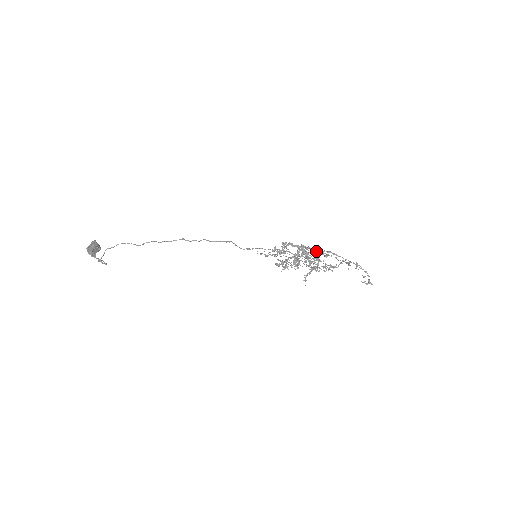
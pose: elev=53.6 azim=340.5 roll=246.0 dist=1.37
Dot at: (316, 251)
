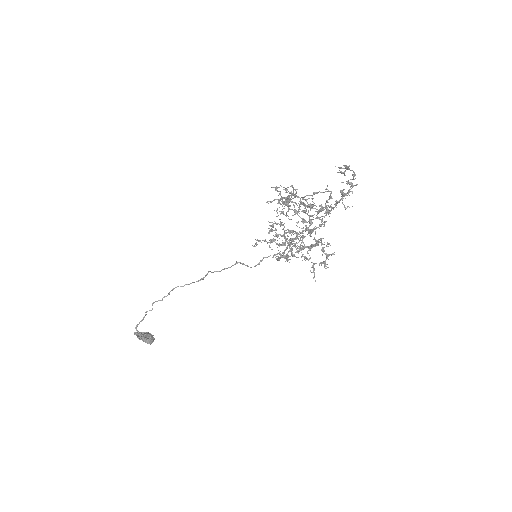
Dot at: (320, 219)
